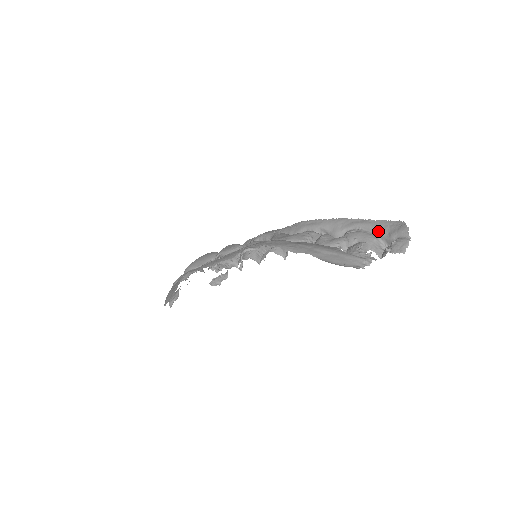
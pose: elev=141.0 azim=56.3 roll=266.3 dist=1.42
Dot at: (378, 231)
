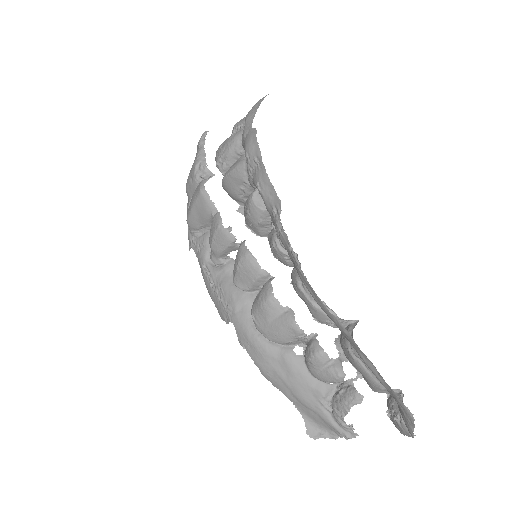
Dot at: (387, 390)
